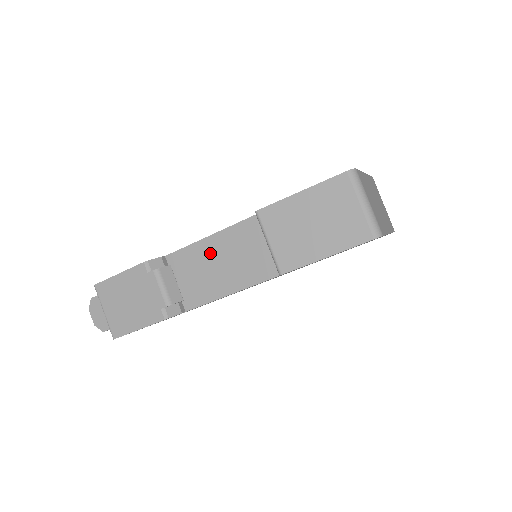
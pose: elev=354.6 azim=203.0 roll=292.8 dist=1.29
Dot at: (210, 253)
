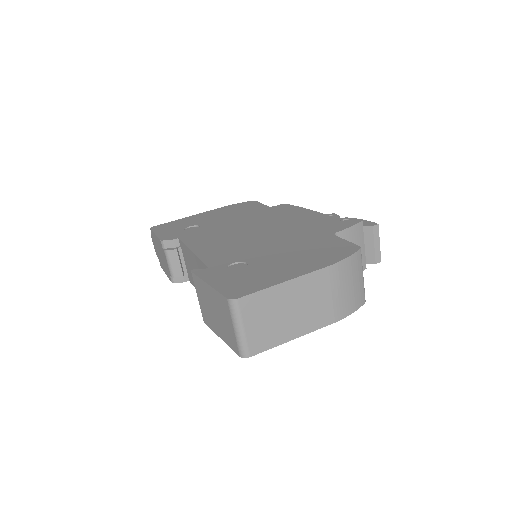
Dot at: (192, 261)
